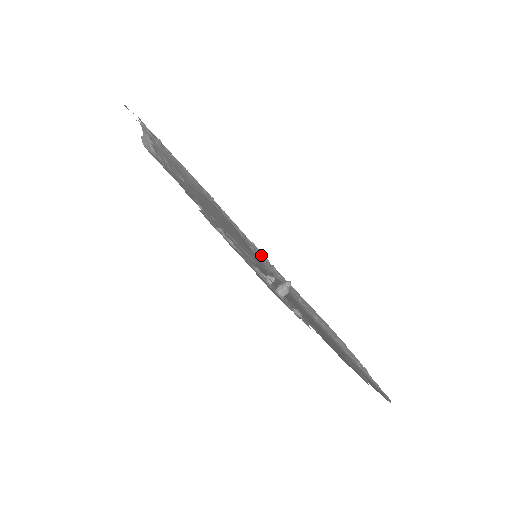
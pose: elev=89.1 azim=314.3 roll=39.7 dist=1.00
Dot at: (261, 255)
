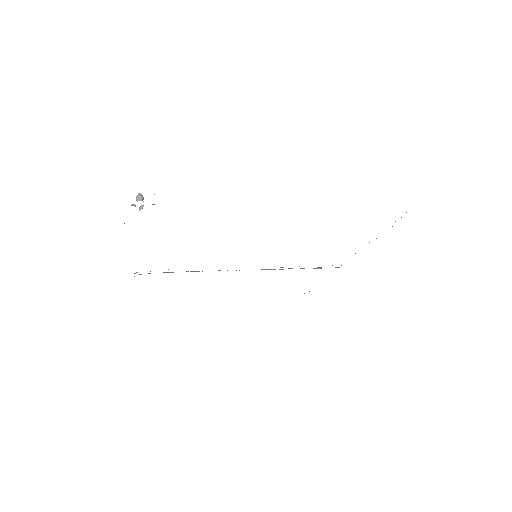
Dot at: occluded
